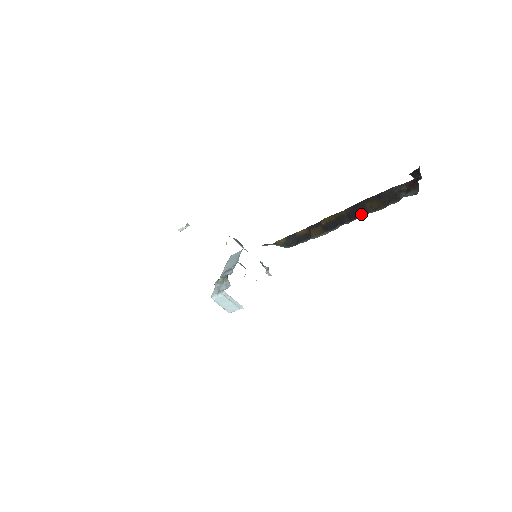
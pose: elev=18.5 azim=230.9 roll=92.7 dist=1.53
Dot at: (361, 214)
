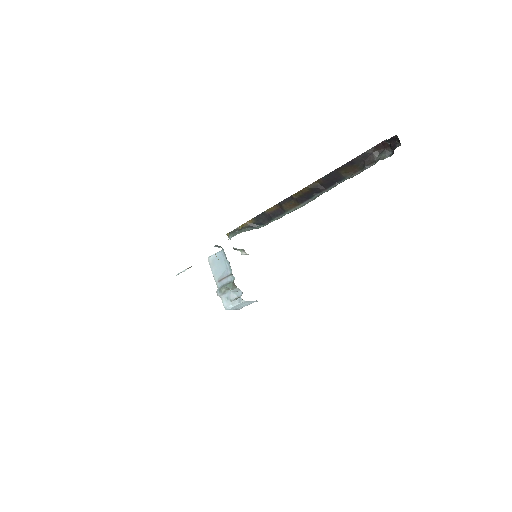
Dot at: (337, 181)
